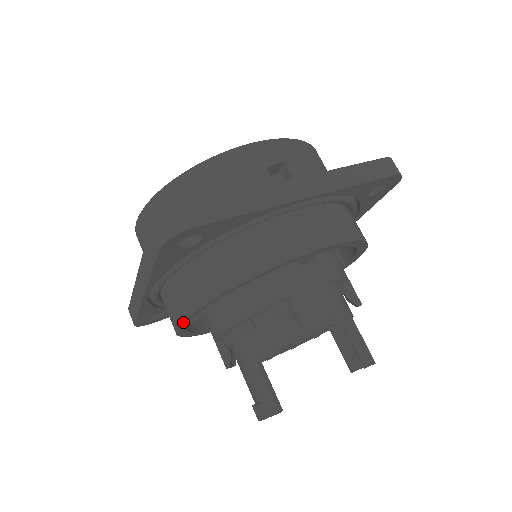
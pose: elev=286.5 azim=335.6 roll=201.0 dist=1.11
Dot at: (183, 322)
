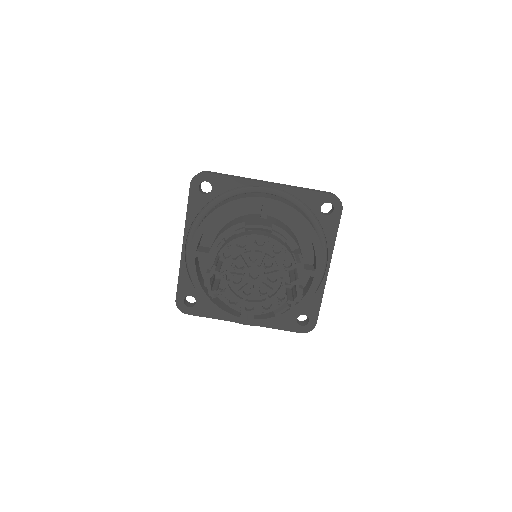
Dot at: (192, 245)
